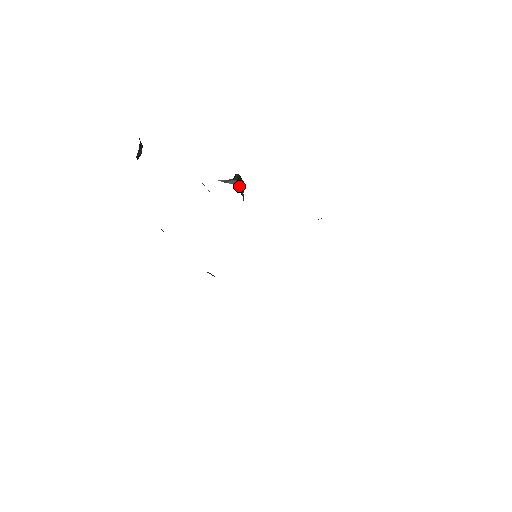
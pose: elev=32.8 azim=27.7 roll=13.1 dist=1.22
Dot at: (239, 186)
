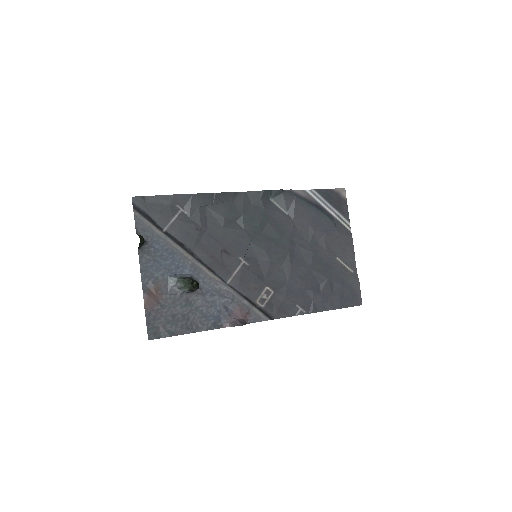
Dot at: (190, 291)
